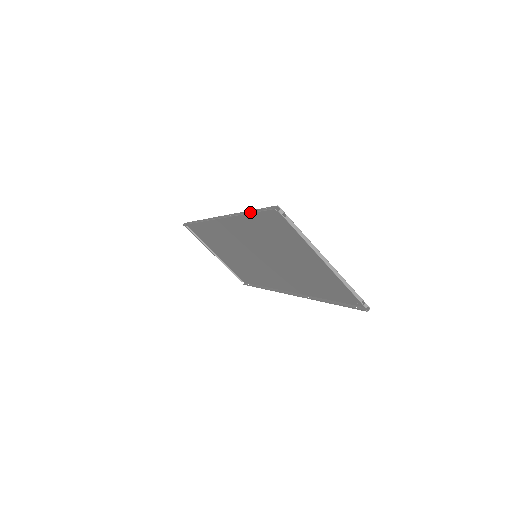
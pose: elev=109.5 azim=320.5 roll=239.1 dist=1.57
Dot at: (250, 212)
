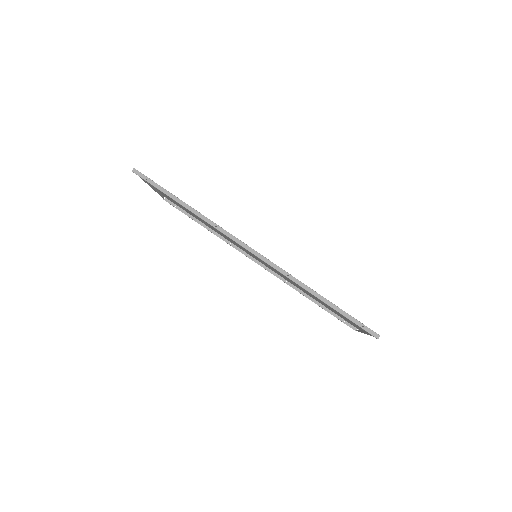
Dot at: (334, 308)
